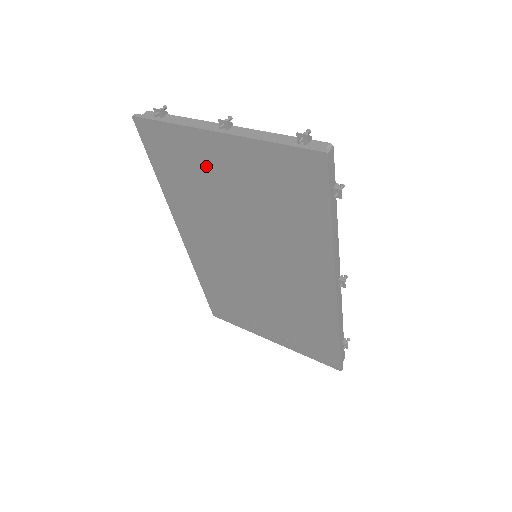
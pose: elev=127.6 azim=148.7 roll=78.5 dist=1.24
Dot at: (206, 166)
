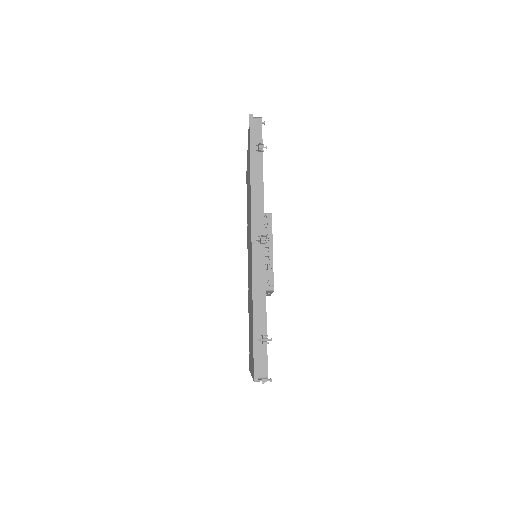
Dot at: occluded
